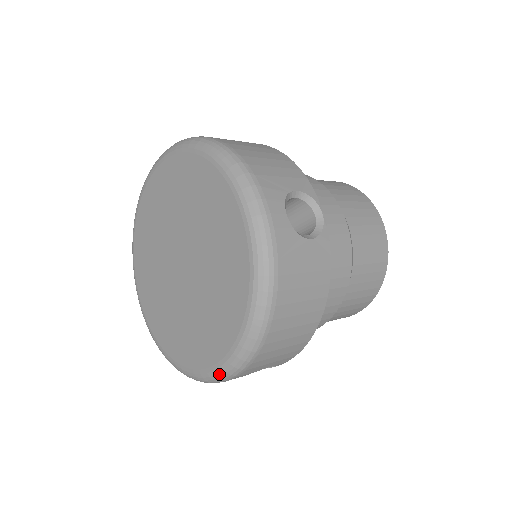
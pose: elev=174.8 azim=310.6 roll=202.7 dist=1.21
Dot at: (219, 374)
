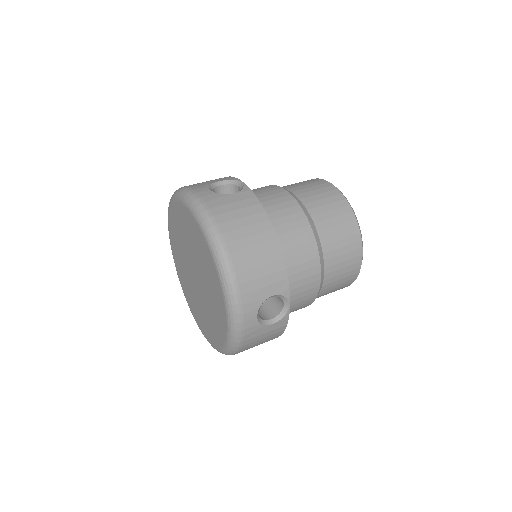
Dot at: occluded
